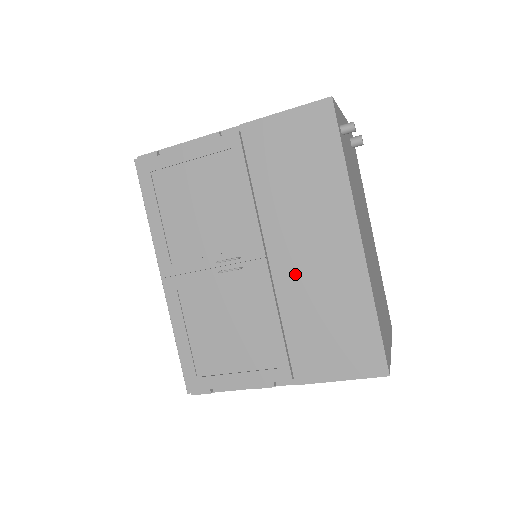
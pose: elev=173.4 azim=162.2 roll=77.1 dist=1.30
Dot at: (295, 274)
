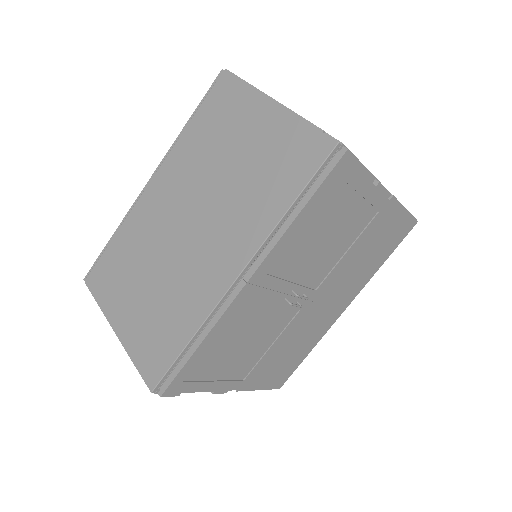
Dot at: (308, 317)
